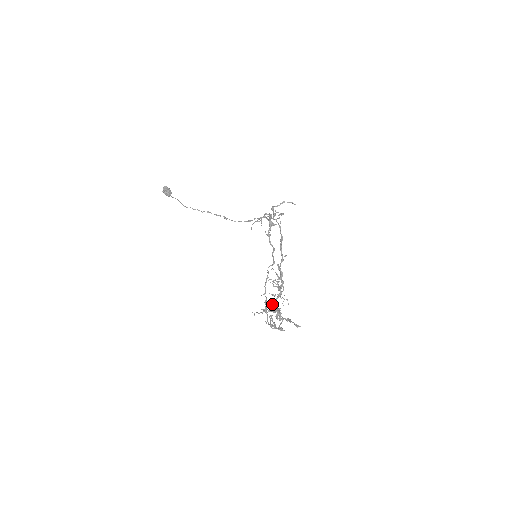
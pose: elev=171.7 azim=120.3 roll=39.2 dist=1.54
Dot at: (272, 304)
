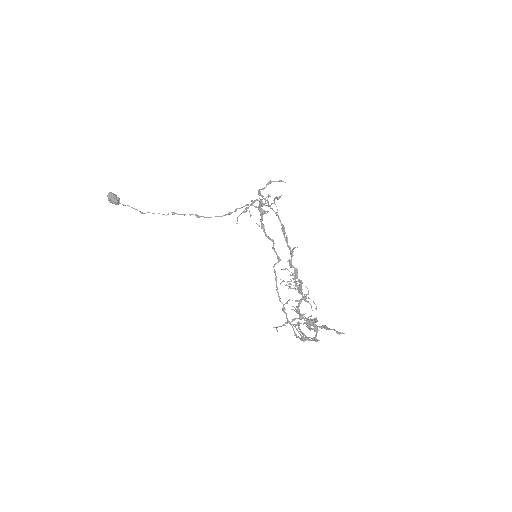
Dot at: (295, 311)
